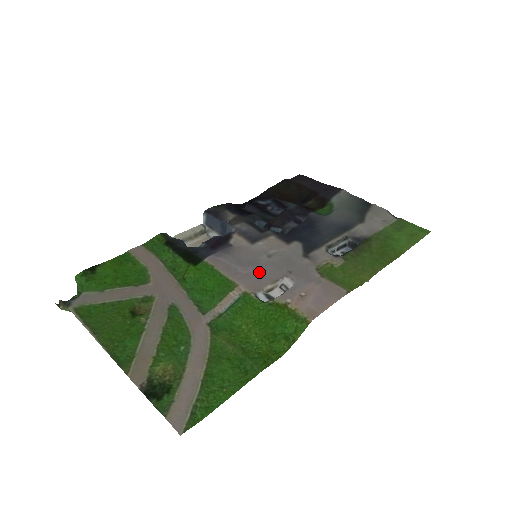
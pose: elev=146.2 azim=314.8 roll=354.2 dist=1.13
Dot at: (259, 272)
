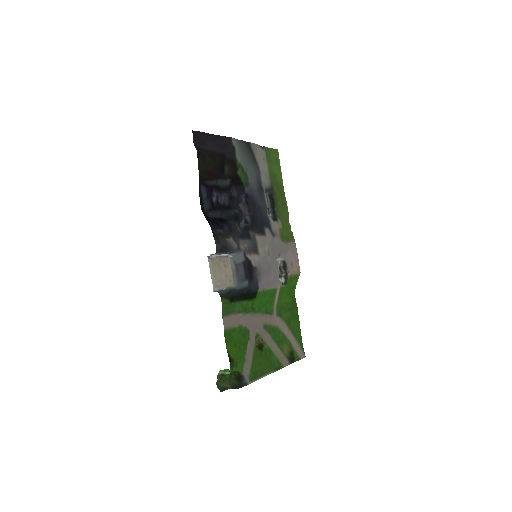
Dot at: (274, 269)
